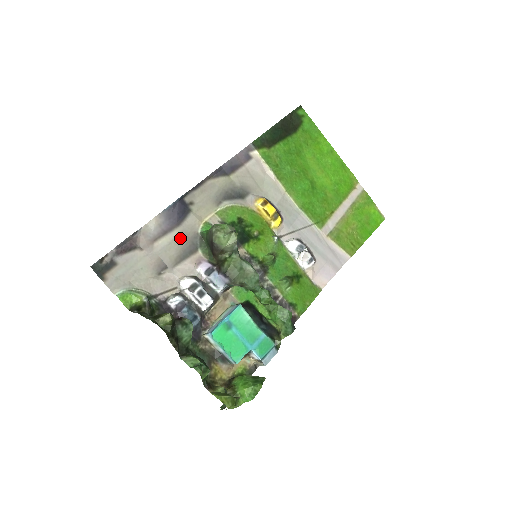
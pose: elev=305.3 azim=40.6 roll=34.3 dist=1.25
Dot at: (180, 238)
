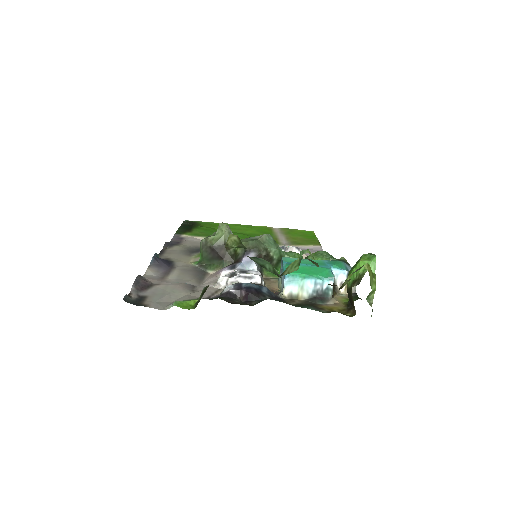
Dot at: (184, 272)
